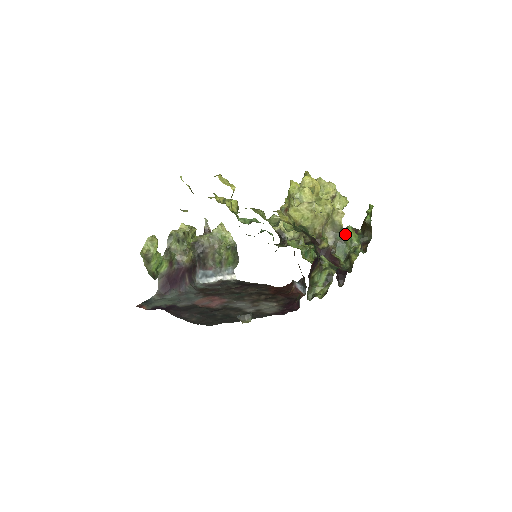
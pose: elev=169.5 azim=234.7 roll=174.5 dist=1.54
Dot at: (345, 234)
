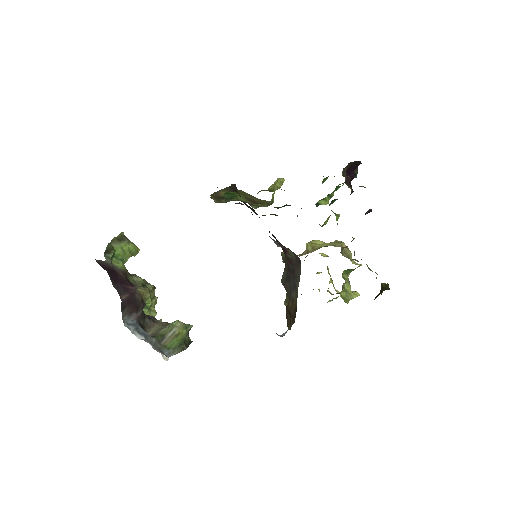
Dot at: occluded
